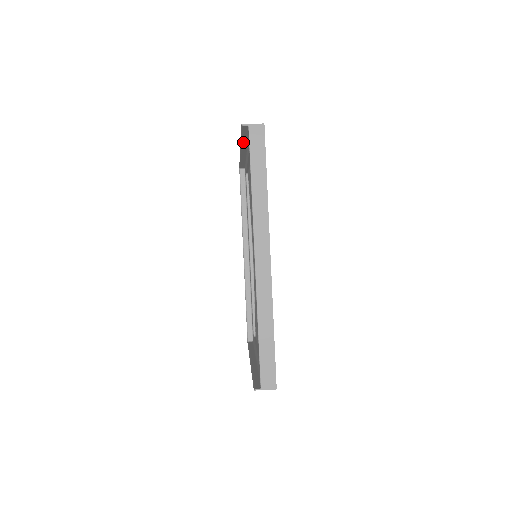
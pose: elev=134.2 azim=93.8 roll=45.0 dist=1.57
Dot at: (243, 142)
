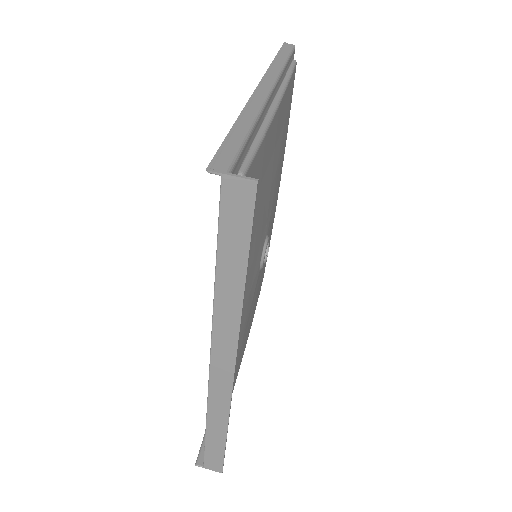
Dot at: (246, 115)
